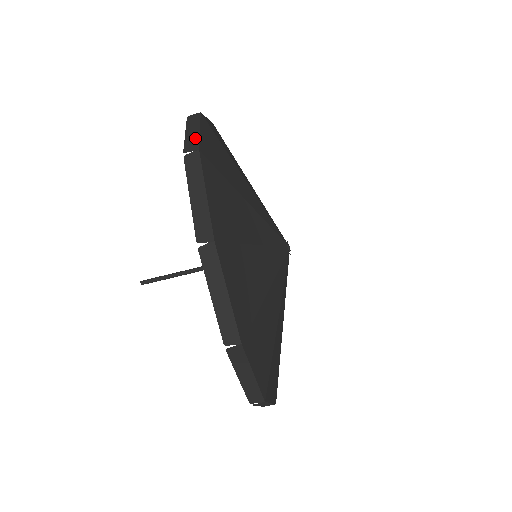
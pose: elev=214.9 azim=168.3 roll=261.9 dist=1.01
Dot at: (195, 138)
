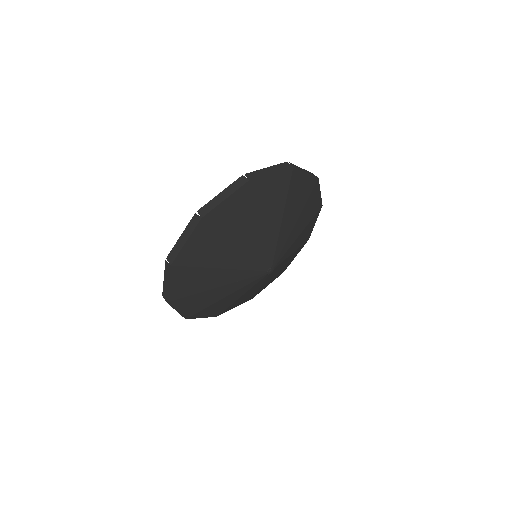
Dot at: (300, 169)
